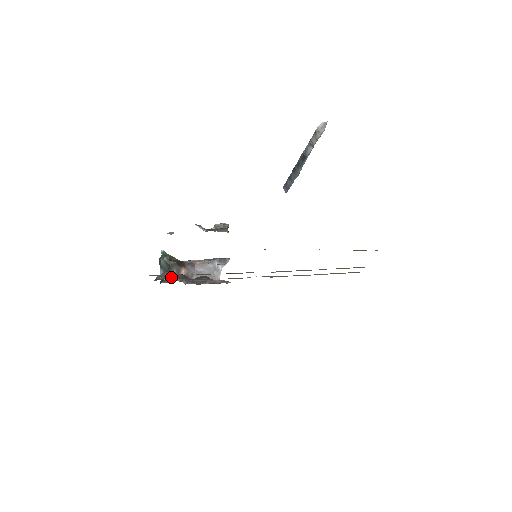
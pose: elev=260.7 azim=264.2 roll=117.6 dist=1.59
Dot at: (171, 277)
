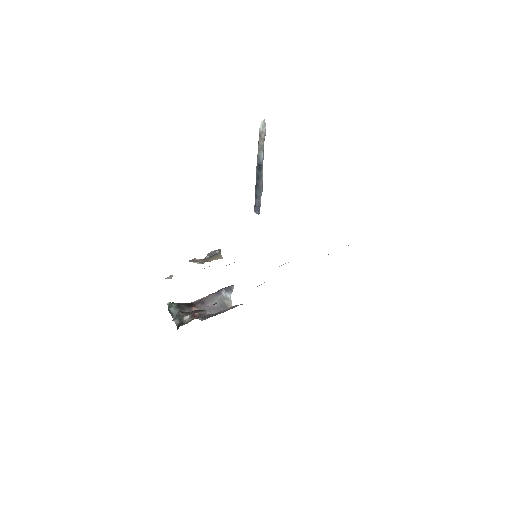
Dot at: (186, 314)
